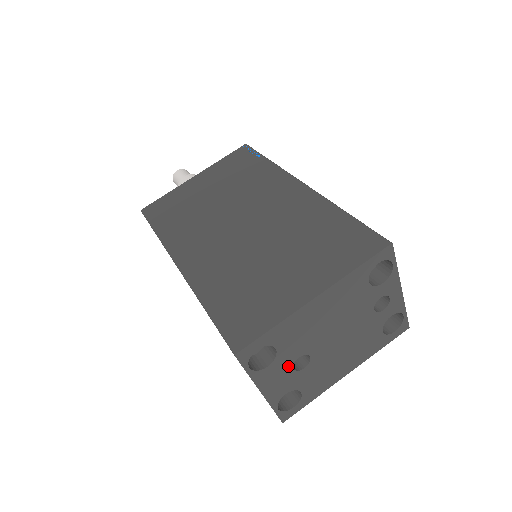
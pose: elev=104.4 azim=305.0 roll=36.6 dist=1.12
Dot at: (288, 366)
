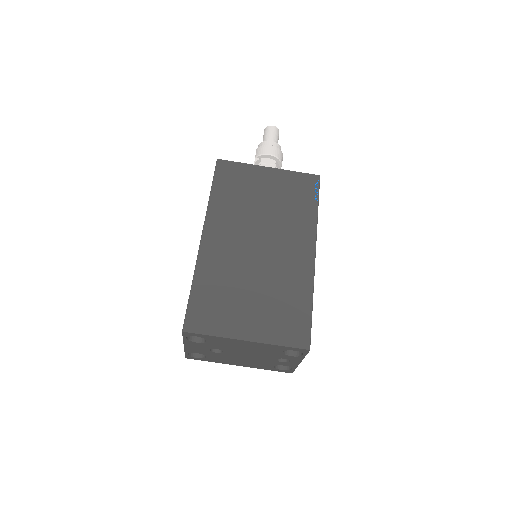
Dot at: (208, 348)
